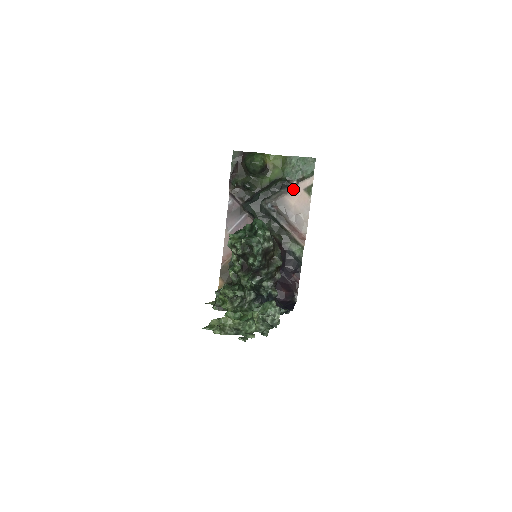
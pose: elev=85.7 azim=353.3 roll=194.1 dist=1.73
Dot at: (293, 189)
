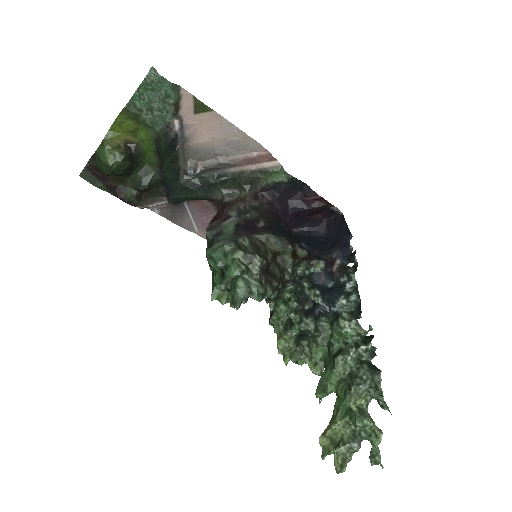
Dot at: (185, 128)
